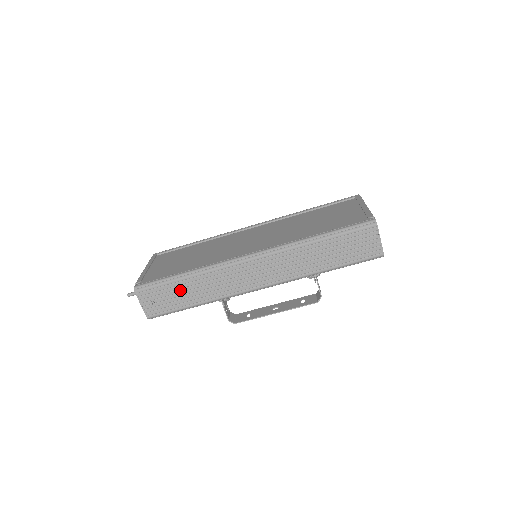
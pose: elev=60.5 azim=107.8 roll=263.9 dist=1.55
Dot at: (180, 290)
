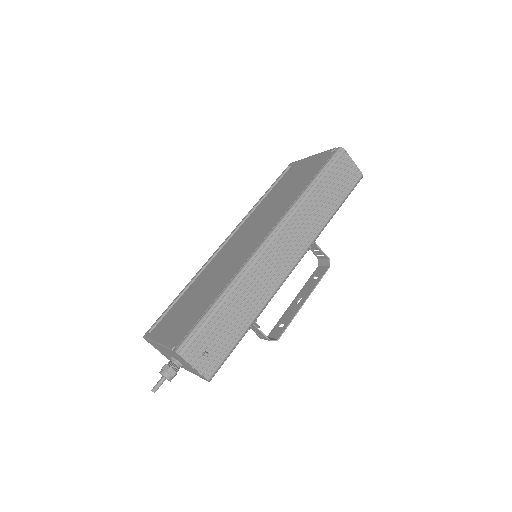
Dot at: (226, 319)
